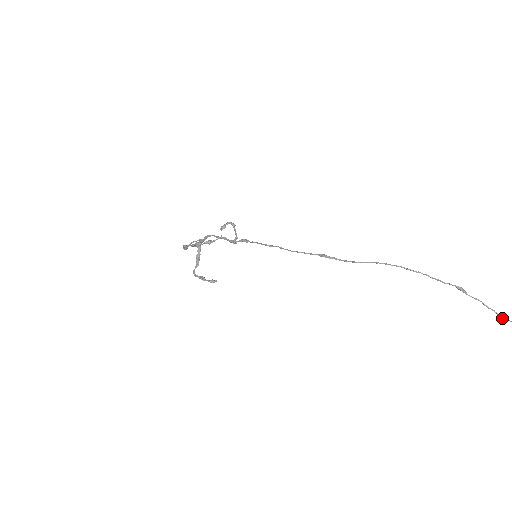
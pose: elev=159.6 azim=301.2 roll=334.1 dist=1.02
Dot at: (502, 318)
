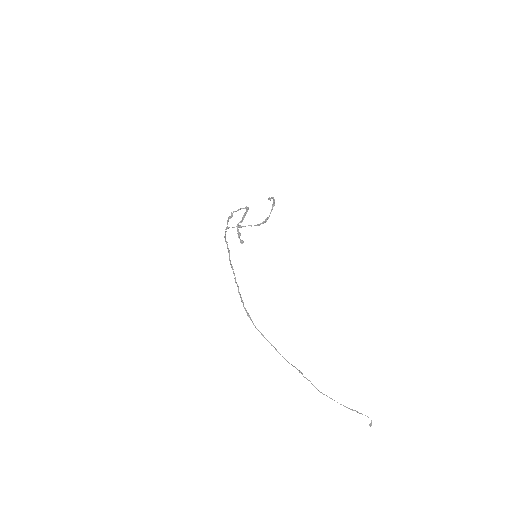
Dot at: (319, 391)
